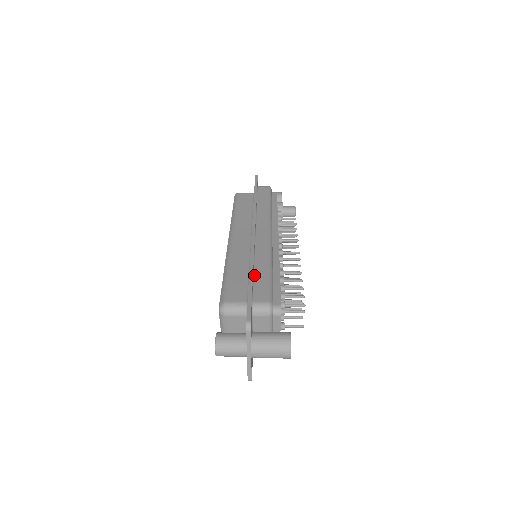
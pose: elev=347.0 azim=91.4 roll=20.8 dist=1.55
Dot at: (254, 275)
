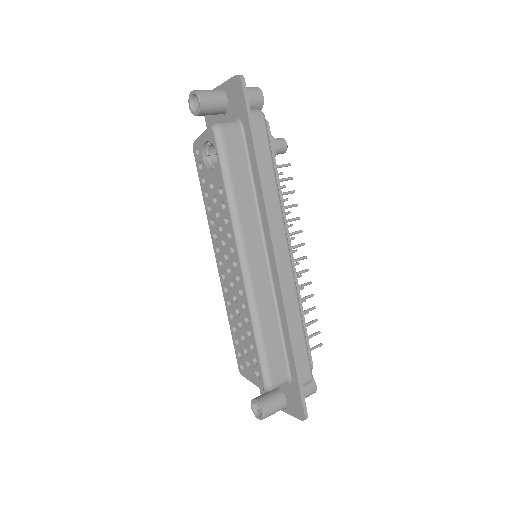
Dot at: (293, 343)
